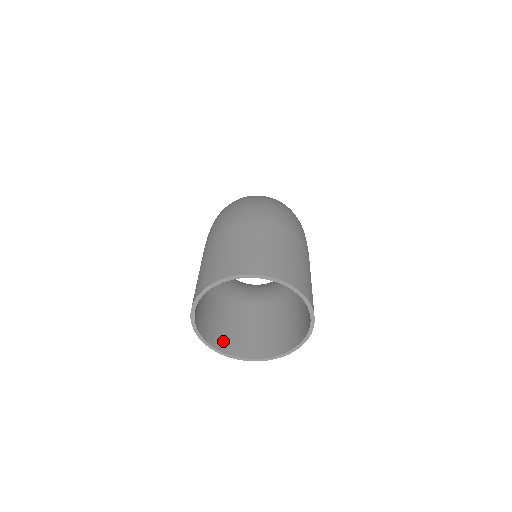
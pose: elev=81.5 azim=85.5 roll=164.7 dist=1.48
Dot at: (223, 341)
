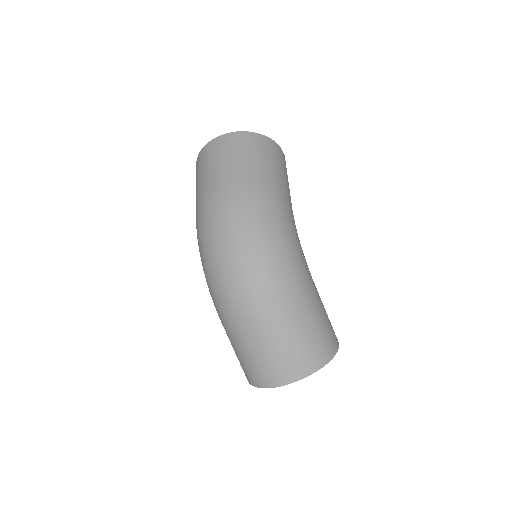
Dot at: occluded
